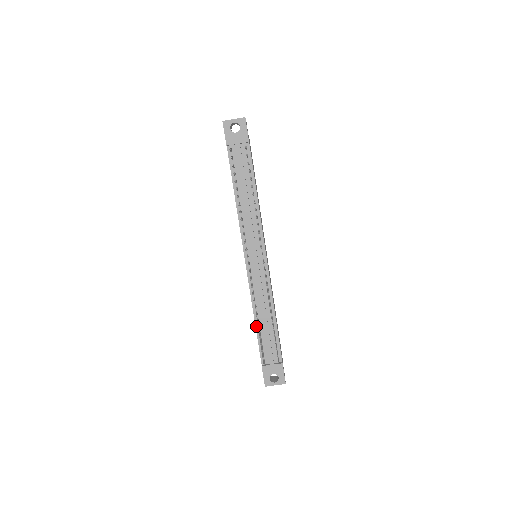
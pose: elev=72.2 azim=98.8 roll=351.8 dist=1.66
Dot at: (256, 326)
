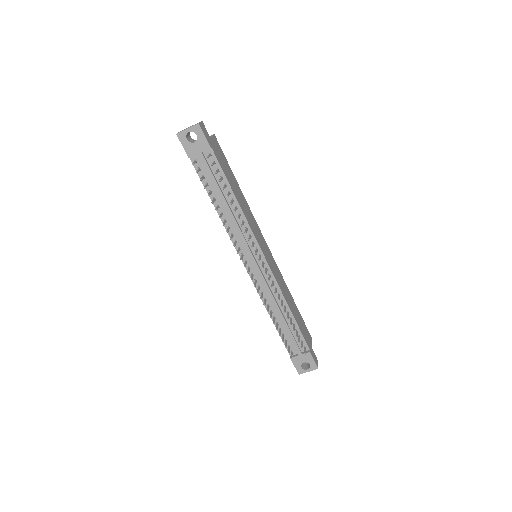
Dot at: (274, 324)
